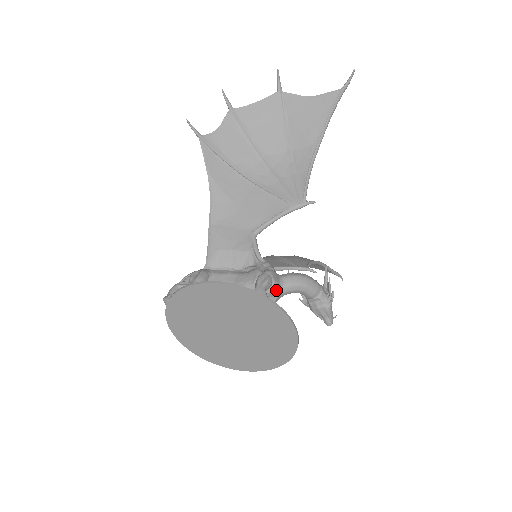
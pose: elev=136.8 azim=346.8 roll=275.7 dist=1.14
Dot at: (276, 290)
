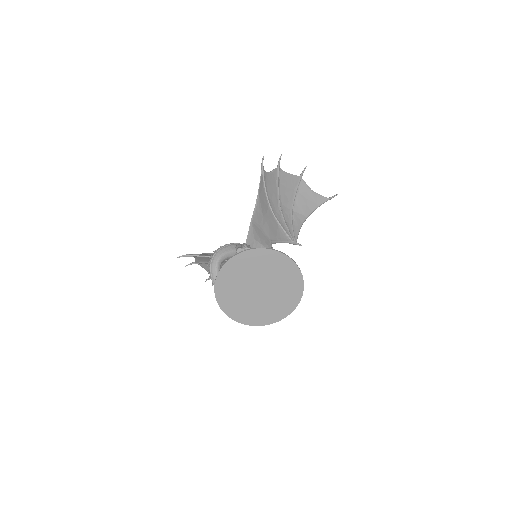
Dot at: occluded
